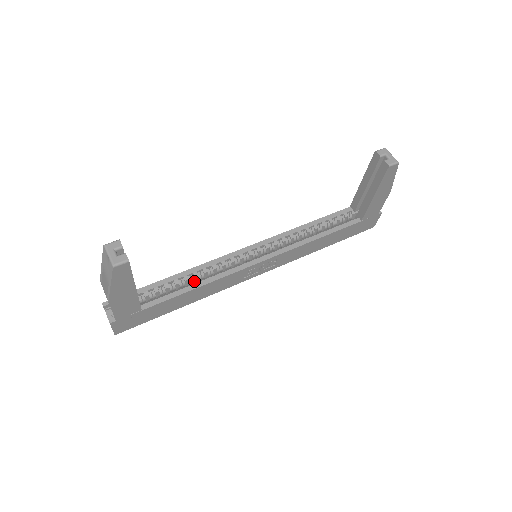
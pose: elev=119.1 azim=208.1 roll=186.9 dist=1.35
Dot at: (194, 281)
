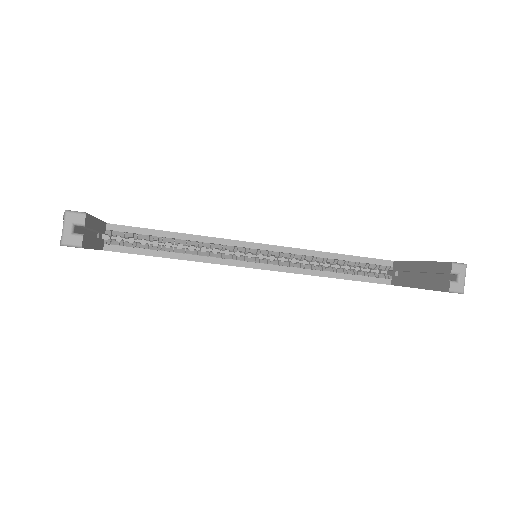
Dot at: (177, 244)
